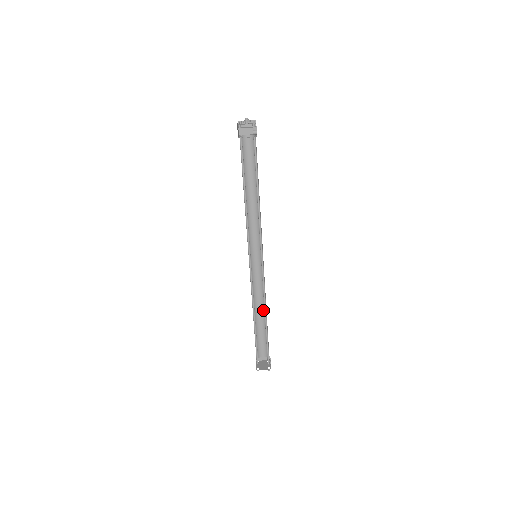
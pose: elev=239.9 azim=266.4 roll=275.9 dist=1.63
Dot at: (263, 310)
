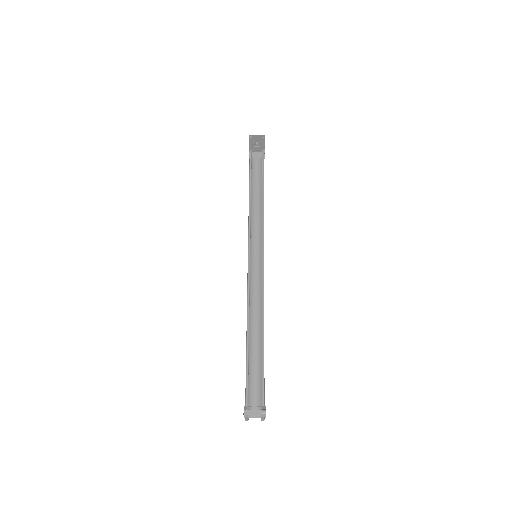
Dot at: (259, 331)
